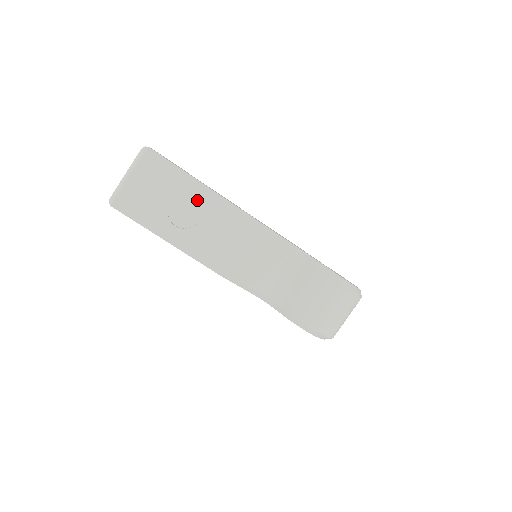
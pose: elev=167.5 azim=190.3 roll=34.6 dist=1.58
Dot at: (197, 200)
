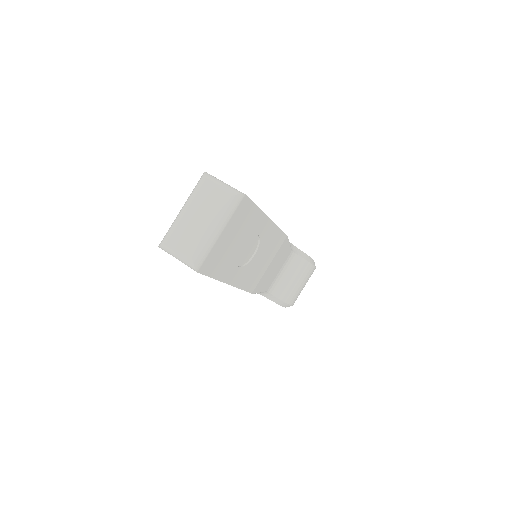
Dot at: (260, 235)
